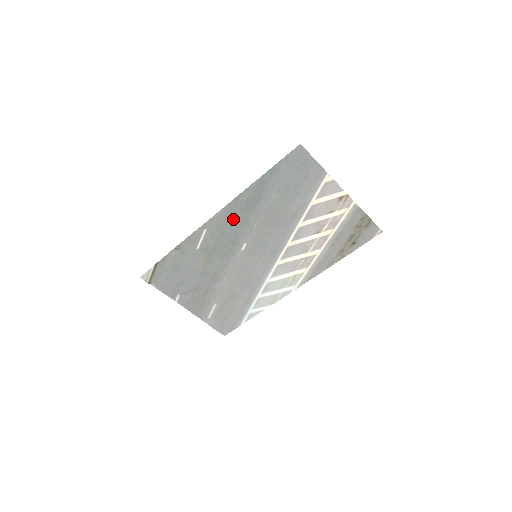
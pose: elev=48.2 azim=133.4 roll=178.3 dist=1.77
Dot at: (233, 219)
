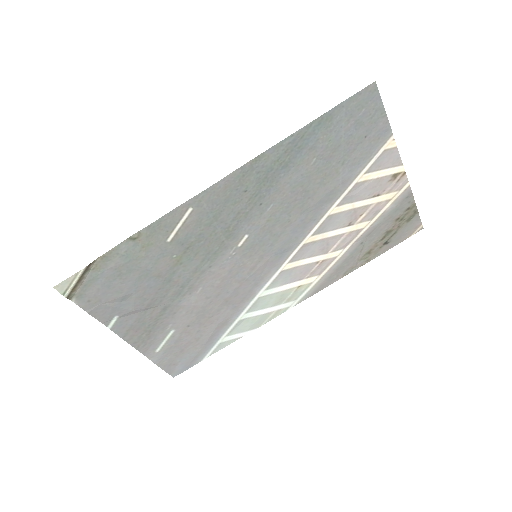
Dot at: (240, 194)
